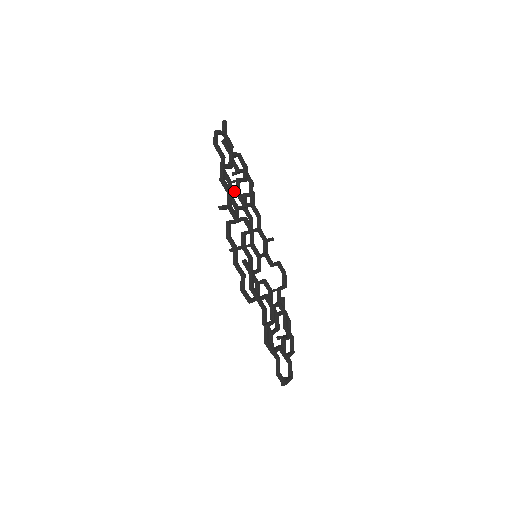
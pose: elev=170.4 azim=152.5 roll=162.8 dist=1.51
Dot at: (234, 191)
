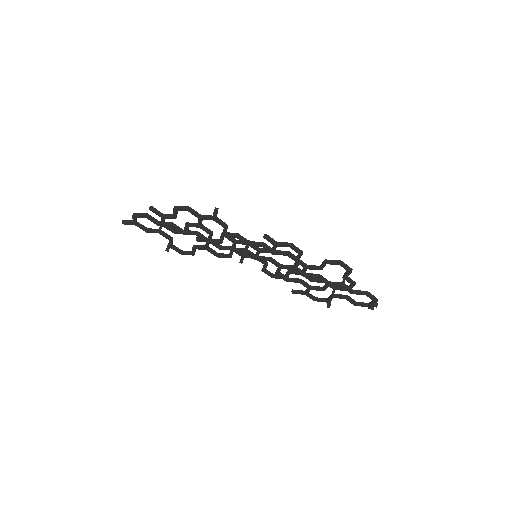
Dot at: (199, 219)
